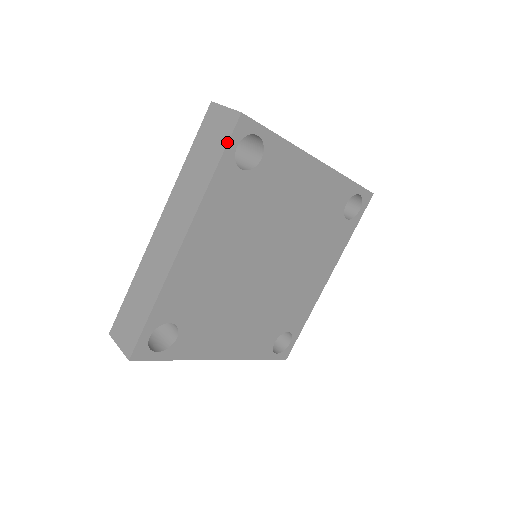
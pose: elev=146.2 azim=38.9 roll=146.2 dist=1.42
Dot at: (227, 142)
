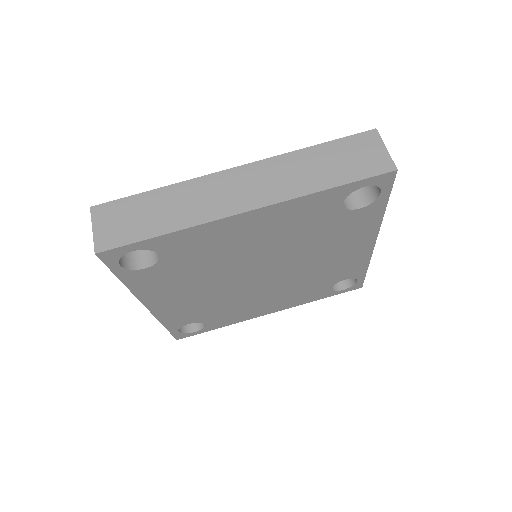
Dot at: (365, 178)
